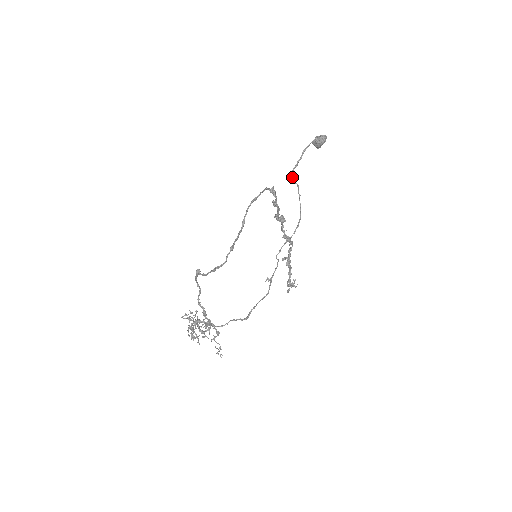
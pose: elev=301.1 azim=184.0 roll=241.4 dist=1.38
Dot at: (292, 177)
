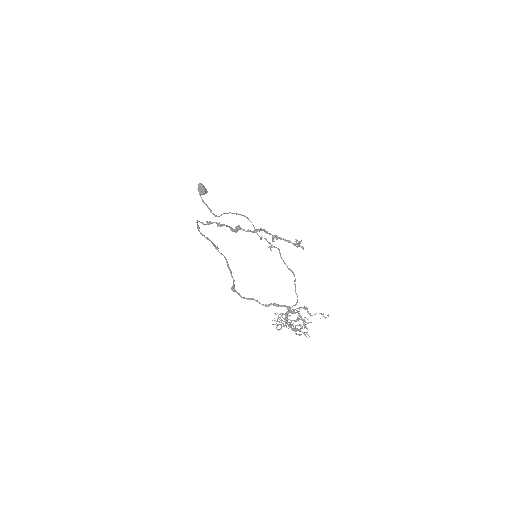
Dot at: (217, 216)
